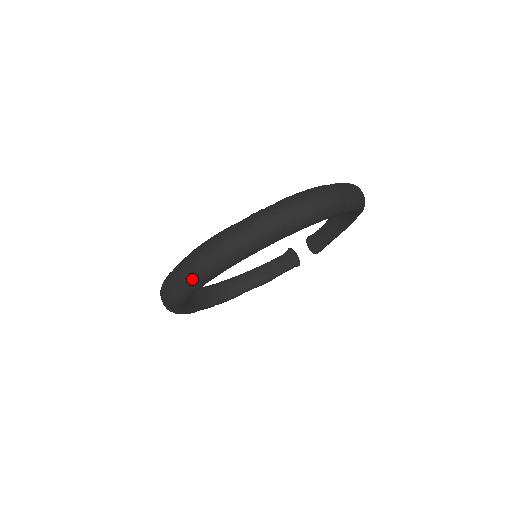
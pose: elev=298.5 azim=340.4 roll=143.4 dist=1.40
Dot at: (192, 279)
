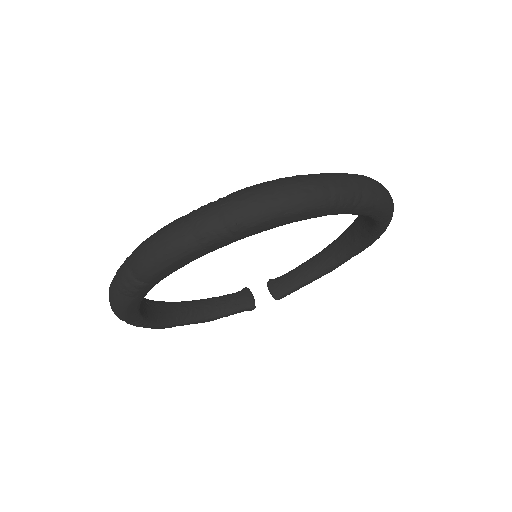
Dot at: (234, 220)
